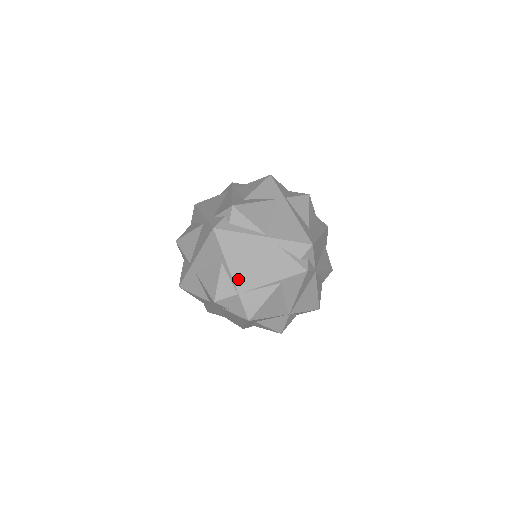
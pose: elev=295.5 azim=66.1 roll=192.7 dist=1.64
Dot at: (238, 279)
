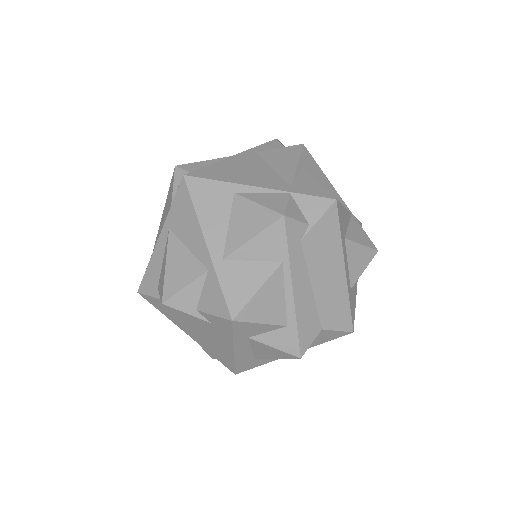
Dot at: (269, 185)
